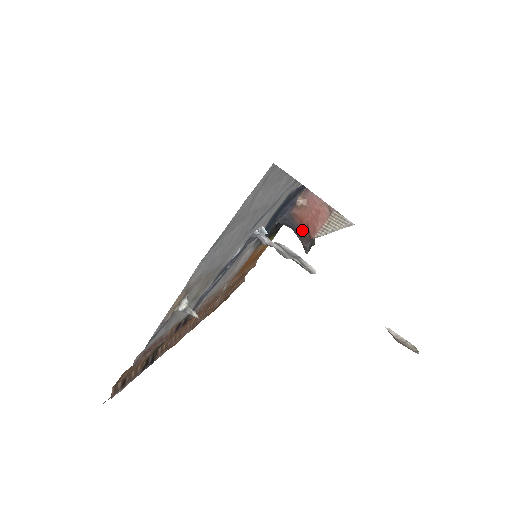
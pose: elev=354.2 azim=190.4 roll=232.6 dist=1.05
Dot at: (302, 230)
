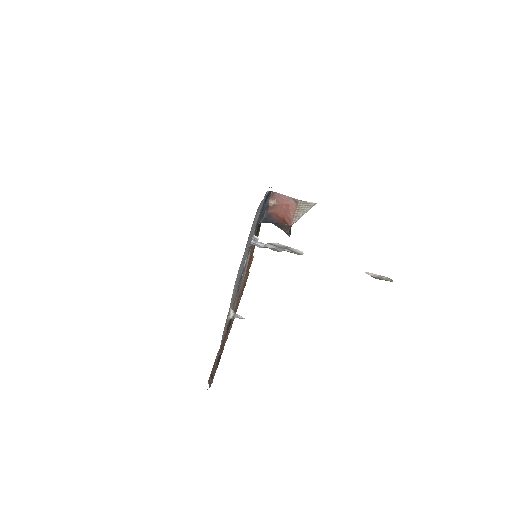
Dot at: (280, 222)
